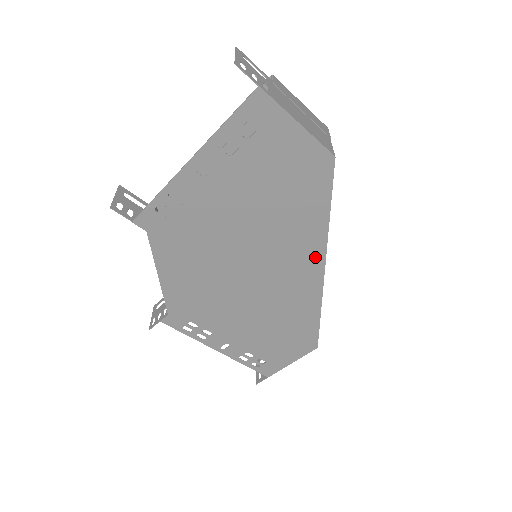
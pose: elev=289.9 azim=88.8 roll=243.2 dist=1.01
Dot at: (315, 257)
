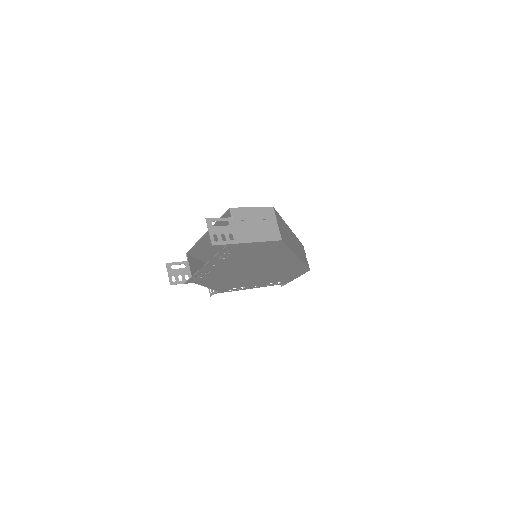
Dot at: (290, 257)
